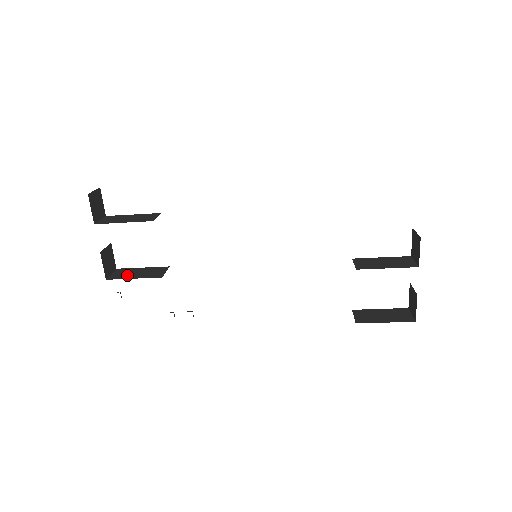
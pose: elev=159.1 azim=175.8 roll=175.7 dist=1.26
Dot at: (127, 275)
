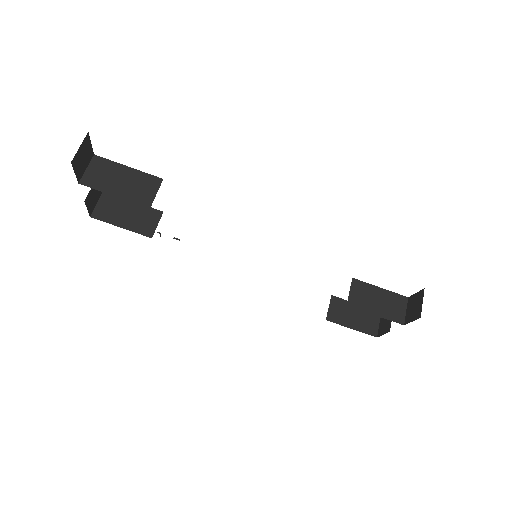
Dot at: (114, 215)
